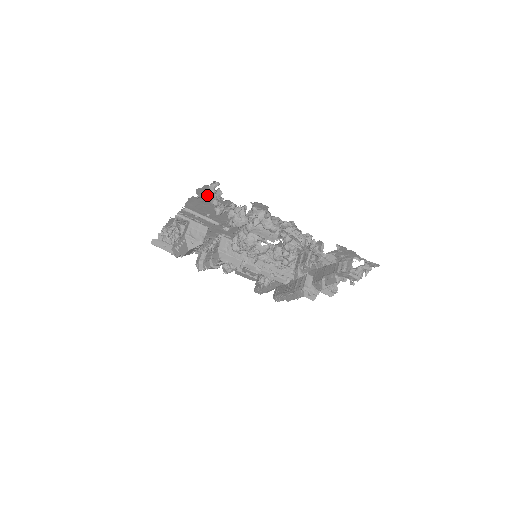
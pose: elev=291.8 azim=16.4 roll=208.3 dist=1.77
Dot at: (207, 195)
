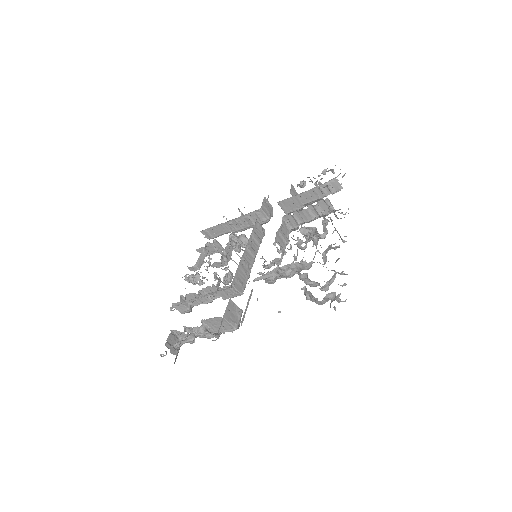
Dot at: occluded
